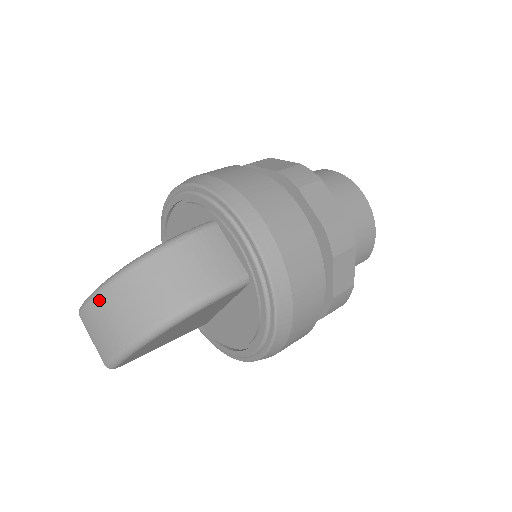
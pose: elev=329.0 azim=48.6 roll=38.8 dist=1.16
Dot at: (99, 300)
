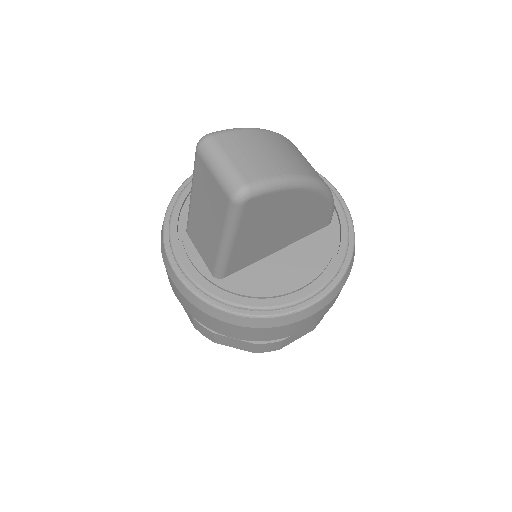
Dot at: (257, 133)
